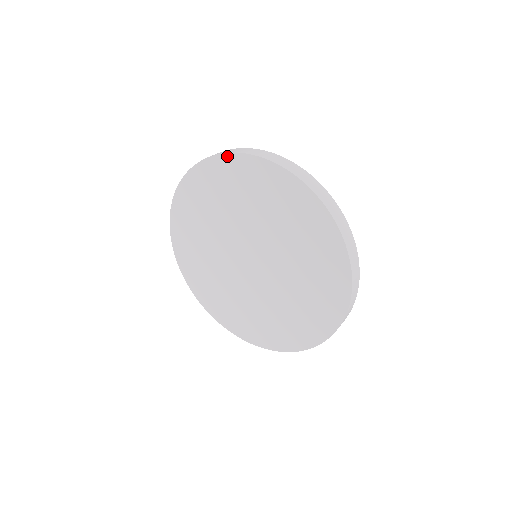
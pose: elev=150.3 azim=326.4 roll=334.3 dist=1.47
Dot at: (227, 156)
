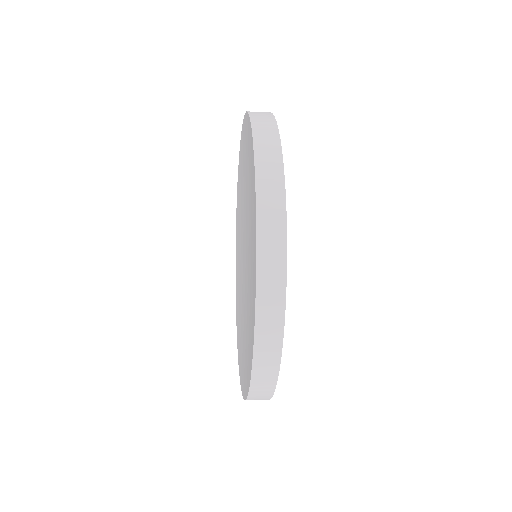
Dot at: (239, 156)
